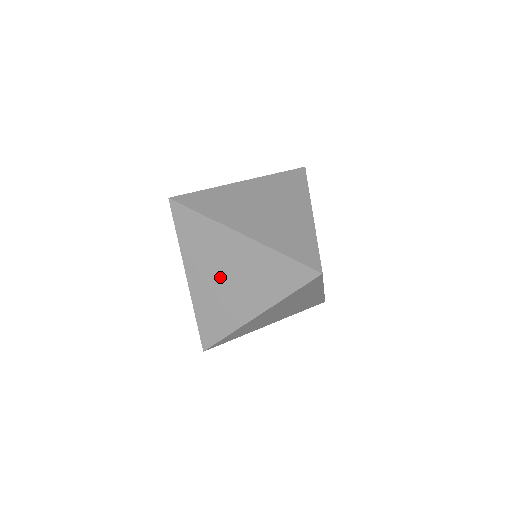
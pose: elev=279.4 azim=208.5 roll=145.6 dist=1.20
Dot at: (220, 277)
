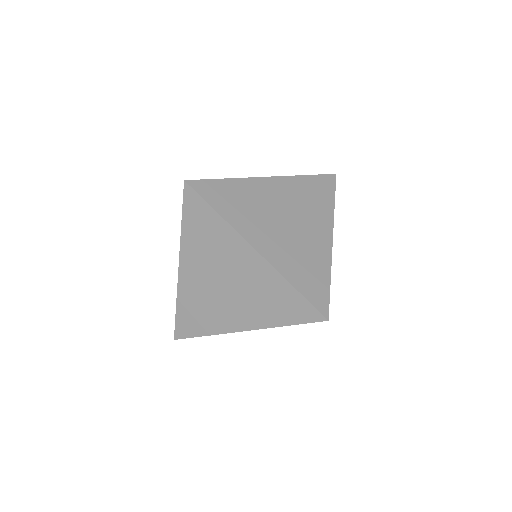
Dot at: (281, 225)
